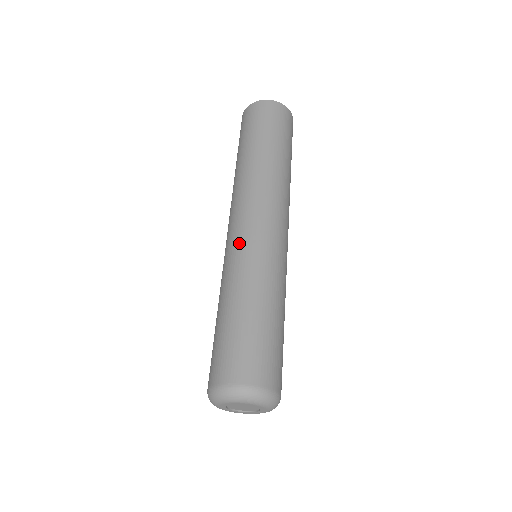
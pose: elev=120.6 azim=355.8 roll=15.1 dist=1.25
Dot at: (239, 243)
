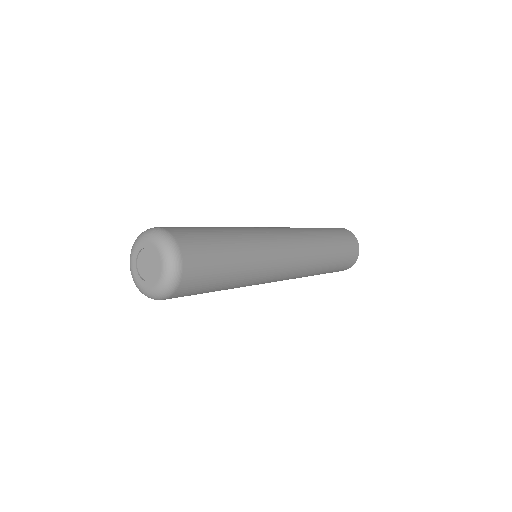
Dot at: (254, 227)
